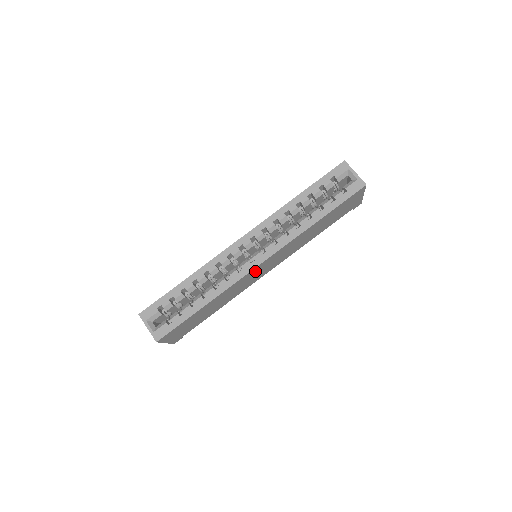
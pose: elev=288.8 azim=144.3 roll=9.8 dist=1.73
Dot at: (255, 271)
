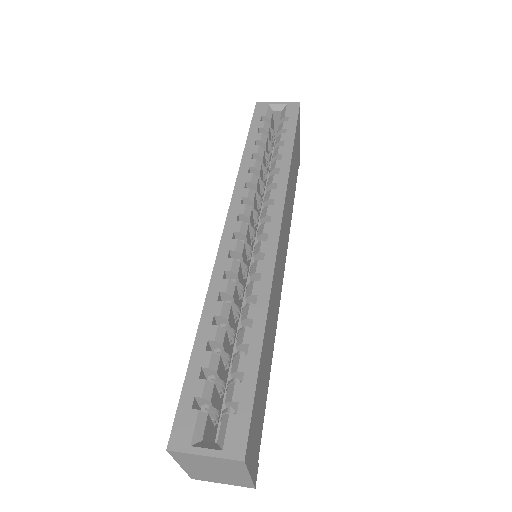
Dot at: (278, 254)
